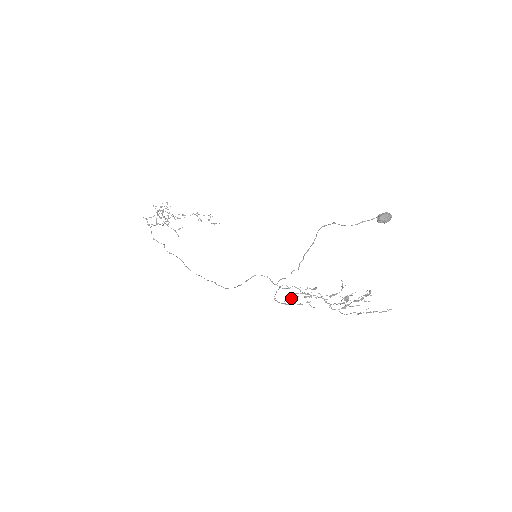
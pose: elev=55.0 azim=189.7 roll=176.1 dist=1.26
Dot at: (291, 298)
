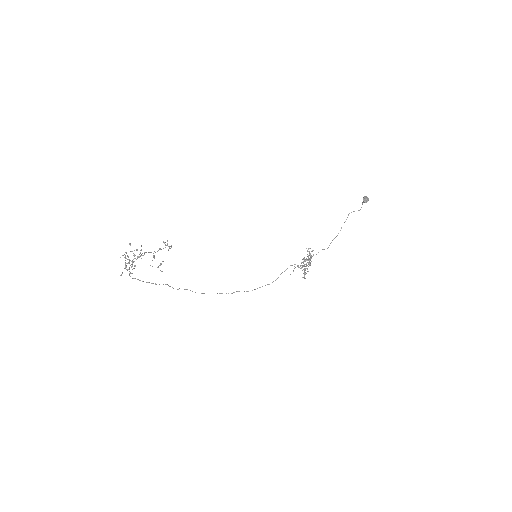
Dot at: (305, 272)
